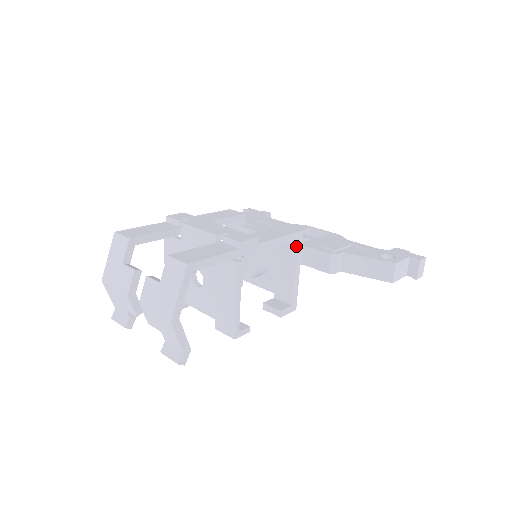
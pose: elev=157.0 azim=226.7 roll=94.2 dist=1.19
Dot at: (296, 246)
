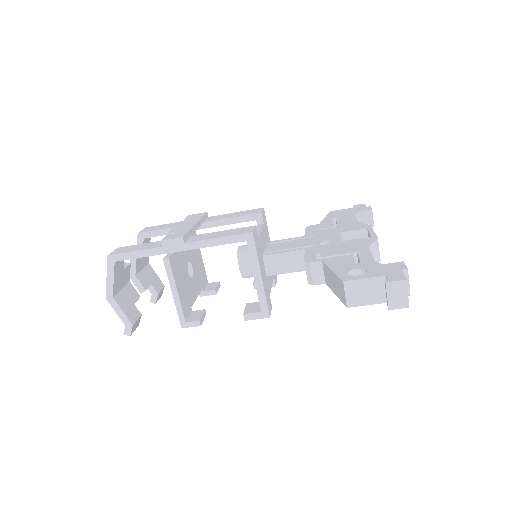
Dot at: (248, 248)
